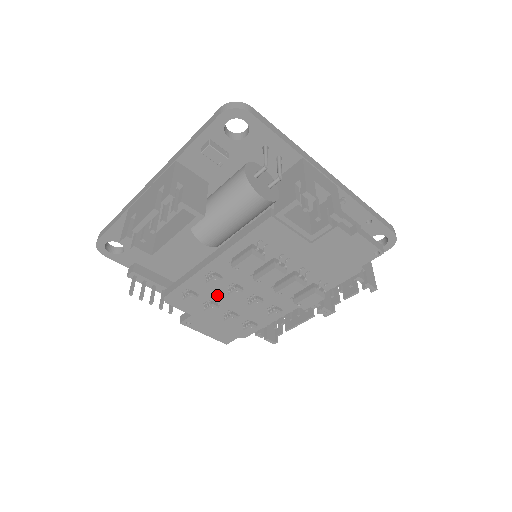
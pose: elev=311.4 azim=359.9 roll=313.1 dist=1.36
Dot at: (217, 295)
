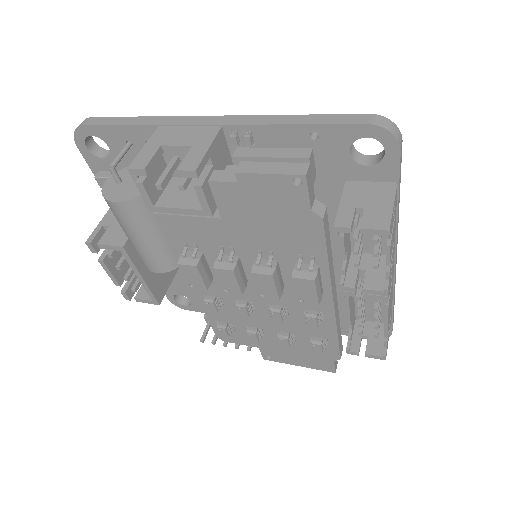
Dot at: (245, 318)
